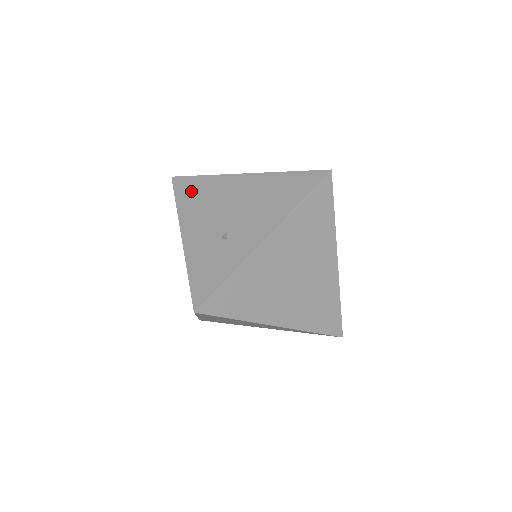
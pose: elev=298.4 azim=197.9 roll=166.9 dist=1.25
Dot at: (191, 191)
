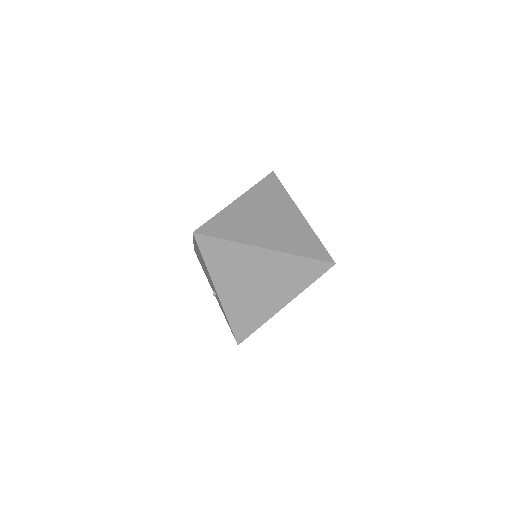
Dot at: occluded
